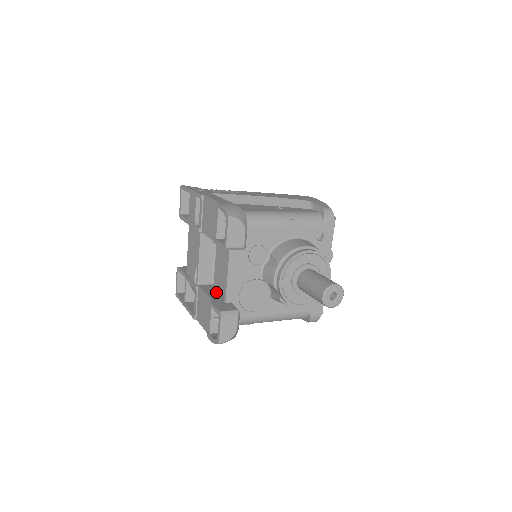
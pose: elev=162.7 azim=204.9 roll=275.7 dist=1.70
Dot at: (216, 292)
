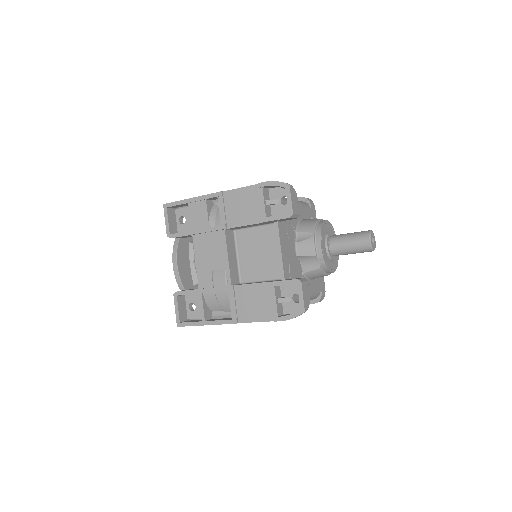
Dot at: (259, 282)
